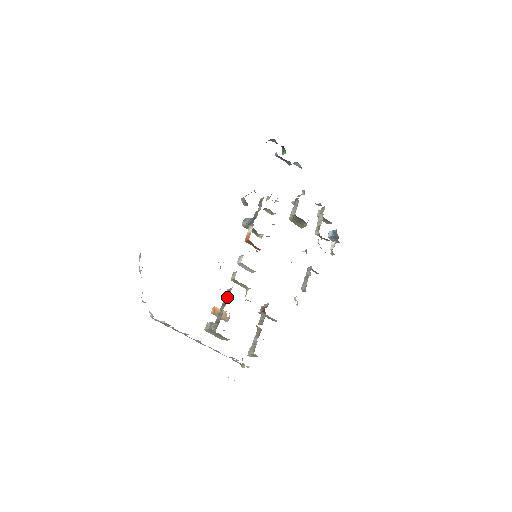
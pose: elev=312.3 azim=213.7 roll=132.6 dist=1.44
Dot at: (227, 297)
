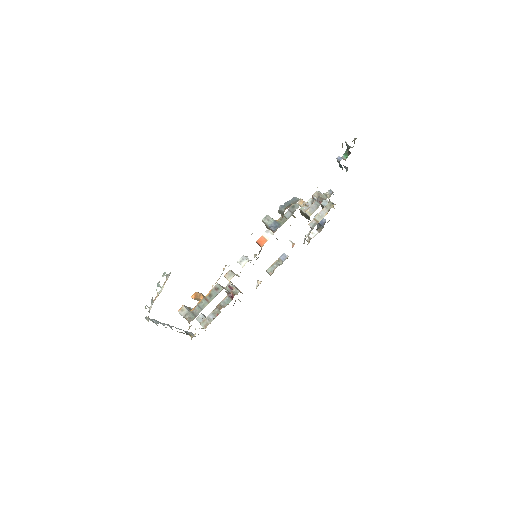
Dot at: (213, 295)
